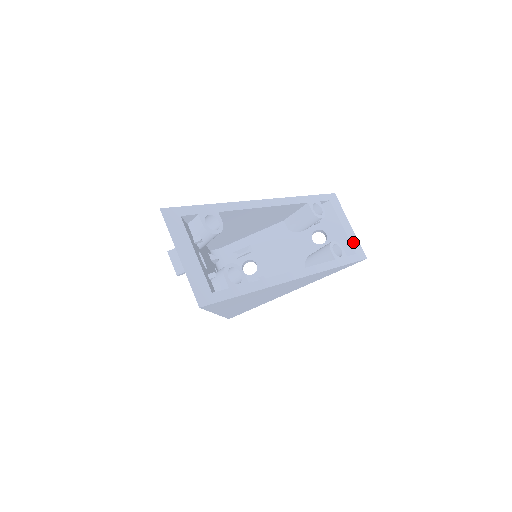
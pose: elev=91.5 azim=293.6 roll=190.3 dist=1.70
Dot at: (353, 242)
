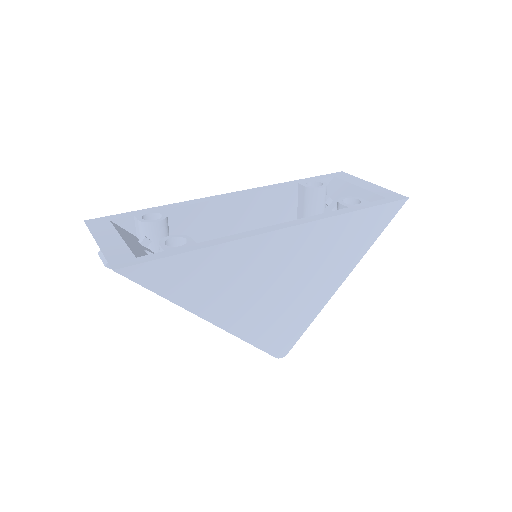
Dot at: (379, 192)
